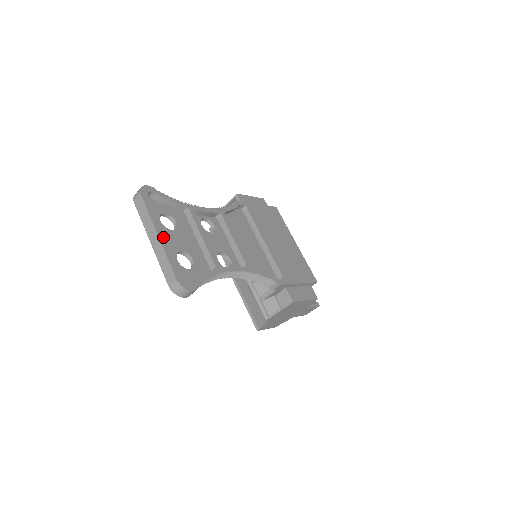
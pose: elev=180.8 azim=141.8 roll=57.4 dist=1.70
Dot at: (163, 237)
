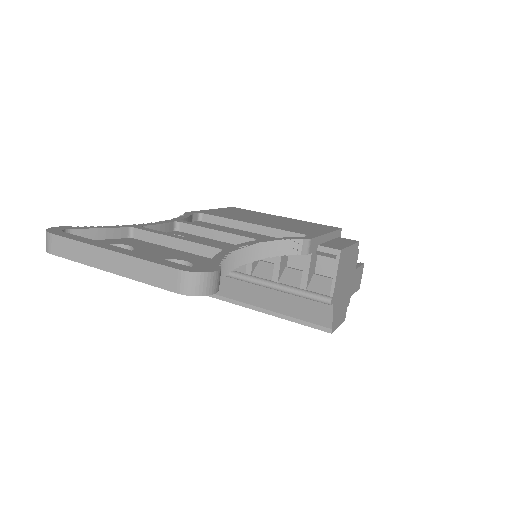
Dot at: (120, 250)
